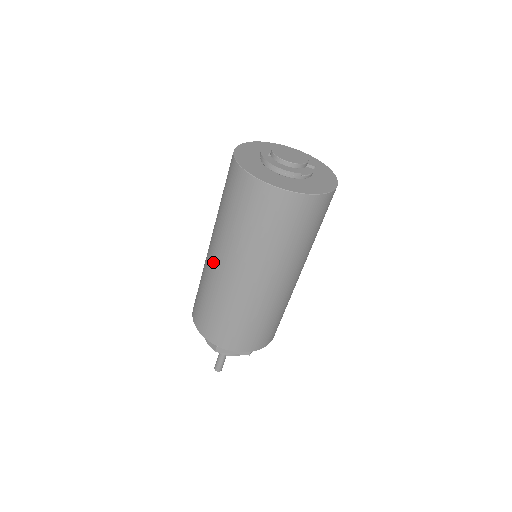
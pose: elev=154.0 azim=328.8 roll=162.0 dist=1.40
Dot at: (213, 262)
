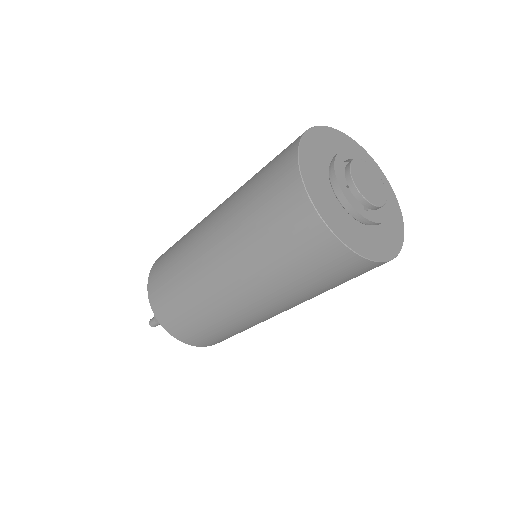
Dot at: (233, 302)
